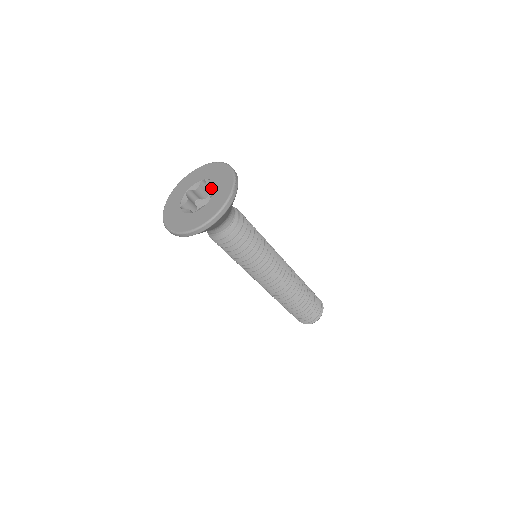
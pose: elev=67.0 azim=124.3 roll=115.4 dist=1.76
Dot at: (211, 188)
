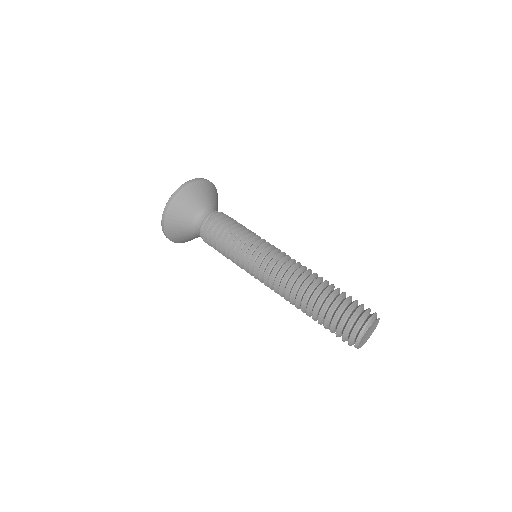
Dot at: occluded
